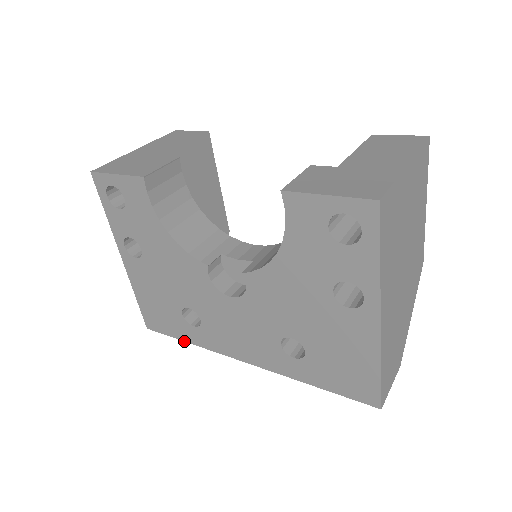
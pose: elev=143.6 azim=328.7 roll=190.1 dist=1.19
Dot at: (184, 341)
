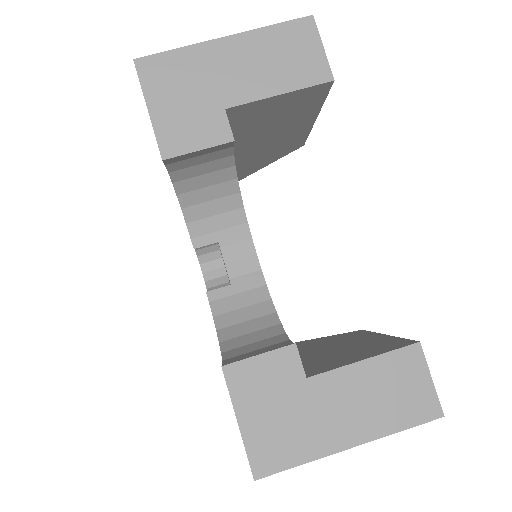
Dot at: occluded
